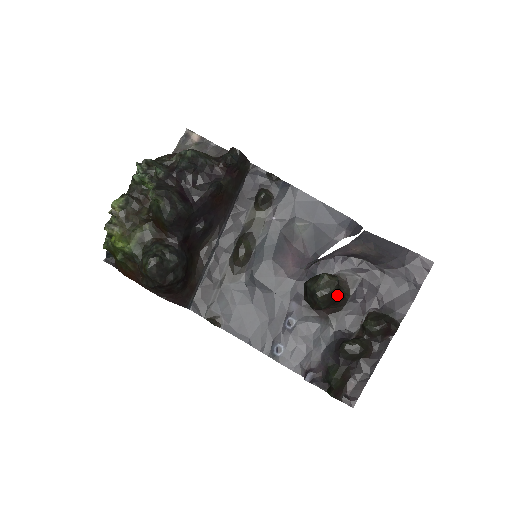
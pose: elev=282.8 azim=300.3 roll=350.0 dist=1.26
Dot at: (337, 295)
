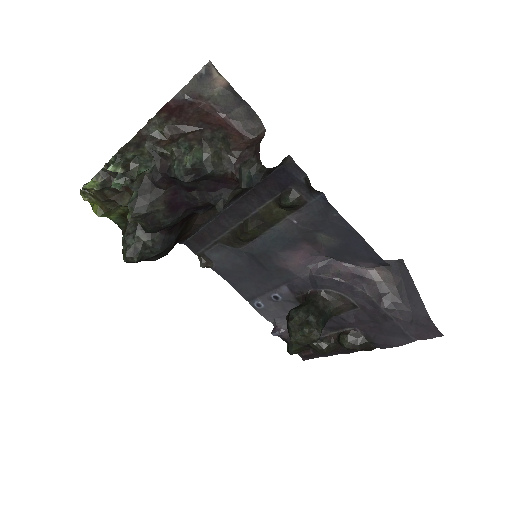
Dot at: occluded
